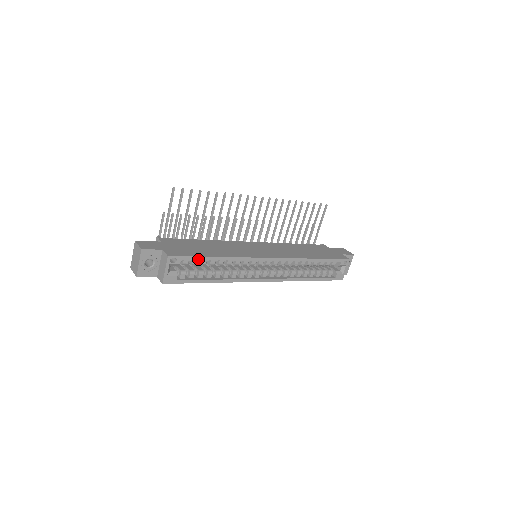
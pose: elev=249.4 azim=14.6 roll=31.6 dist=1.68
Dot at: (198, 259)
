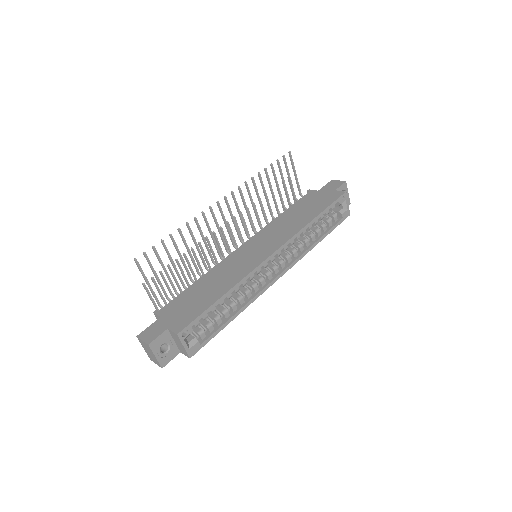
Dot at: (206, 313)
